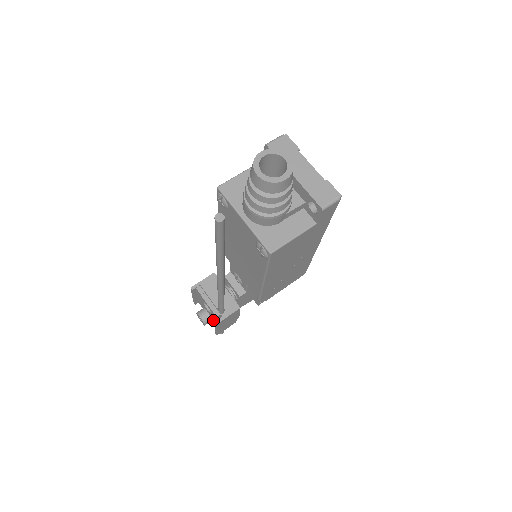
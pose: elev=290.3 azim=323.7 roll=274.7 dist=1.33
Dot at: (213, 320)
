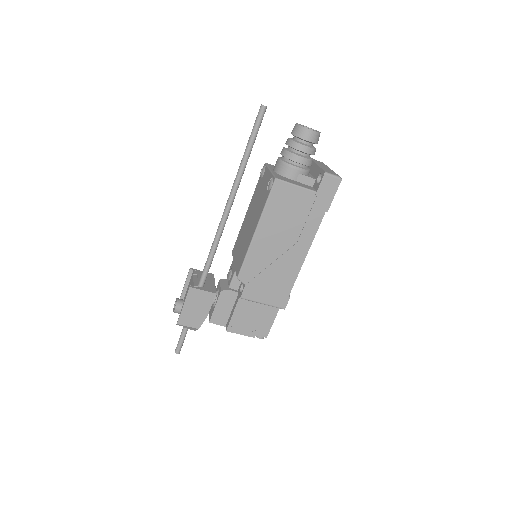
Dot at: occluded
